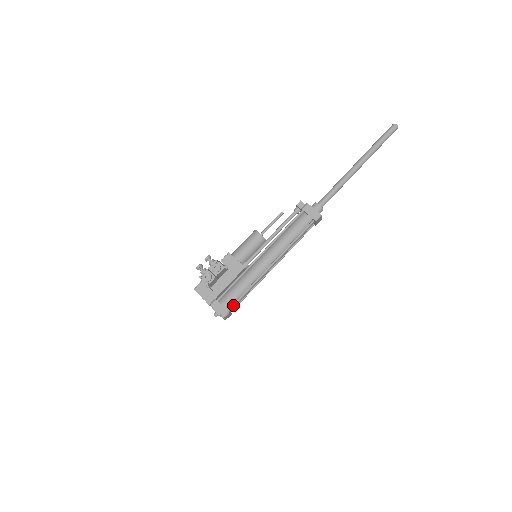
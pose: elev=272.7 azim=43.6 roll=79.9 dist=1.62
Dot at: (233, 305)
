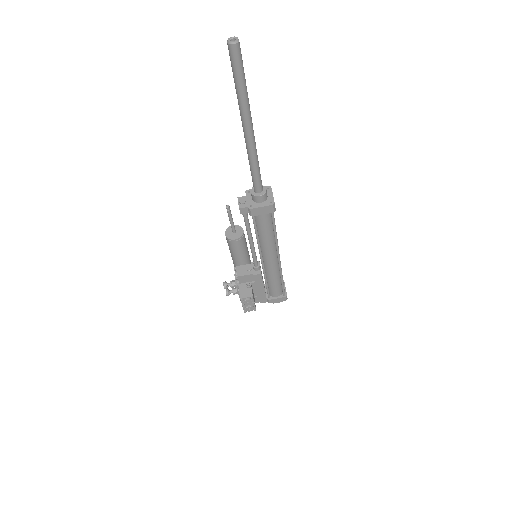
Dot at: (283, 291)
